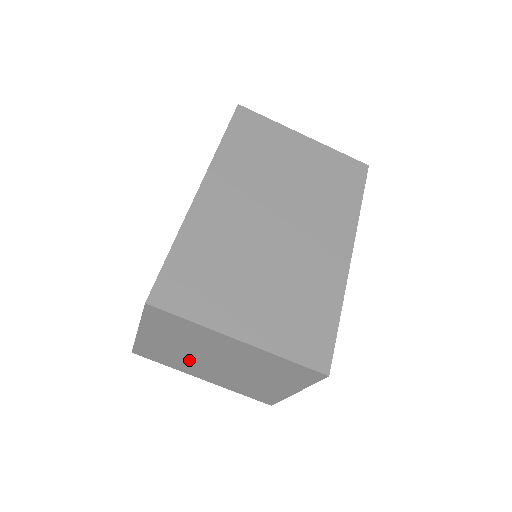
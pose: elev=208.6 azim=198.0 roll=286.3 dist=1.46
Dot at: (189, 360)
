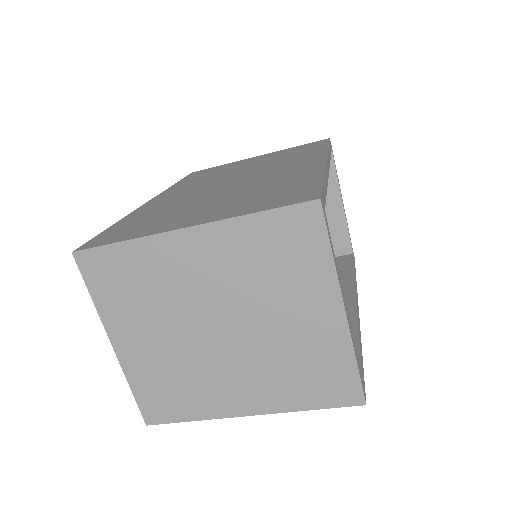
Dot at: (196, 365)
